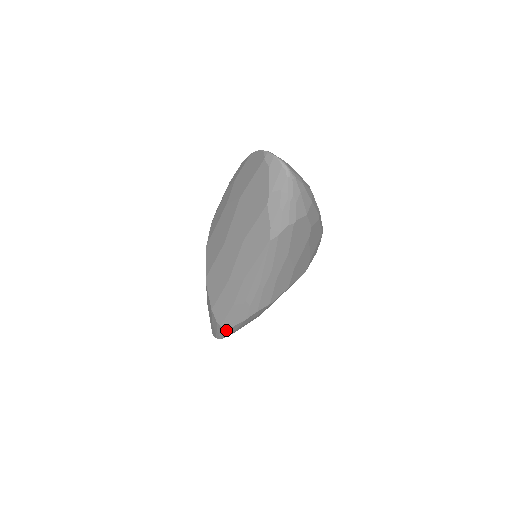
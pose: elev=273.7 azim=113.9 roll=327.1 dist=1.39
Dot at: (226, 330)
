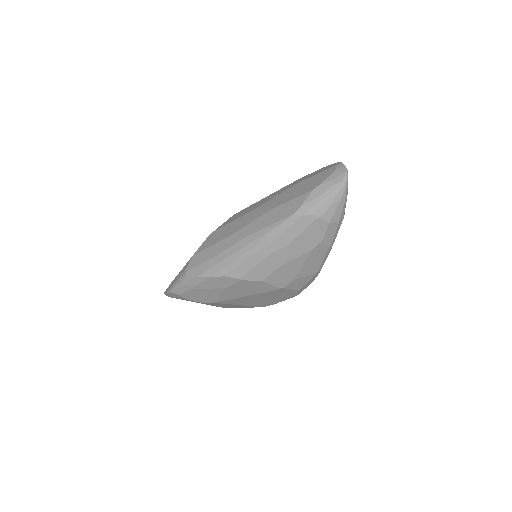
Dot at: (187, 279)
